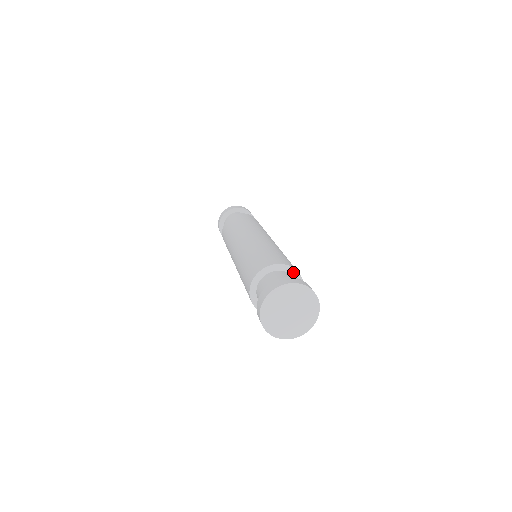
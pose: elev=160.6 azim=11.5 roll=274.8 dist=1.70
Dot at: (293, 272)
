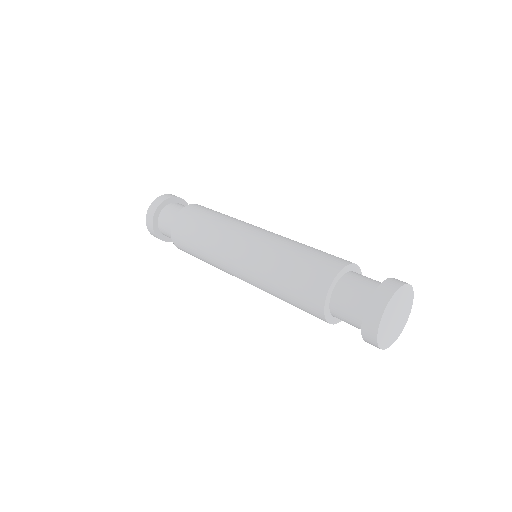
Dot at: (355, 268)
